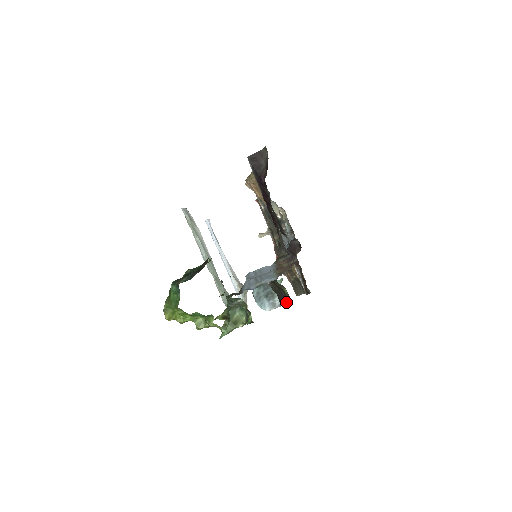
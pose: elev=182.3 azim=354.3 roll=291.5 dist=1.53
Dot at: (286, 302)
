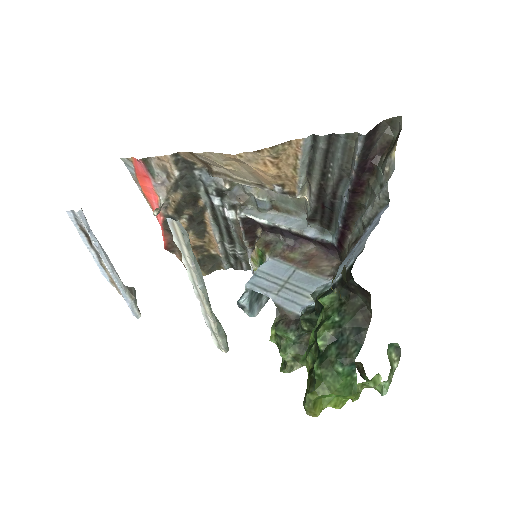
Dot at: occluded
